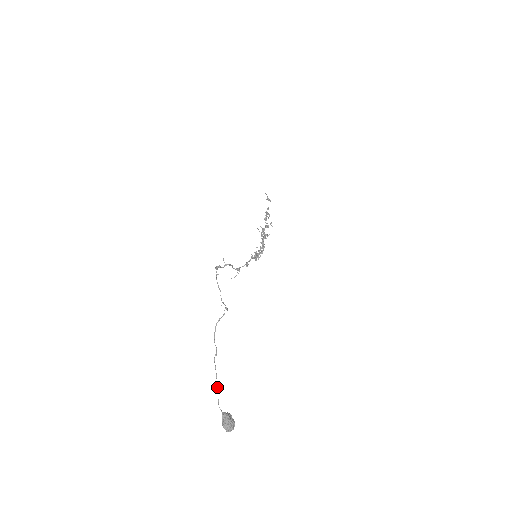
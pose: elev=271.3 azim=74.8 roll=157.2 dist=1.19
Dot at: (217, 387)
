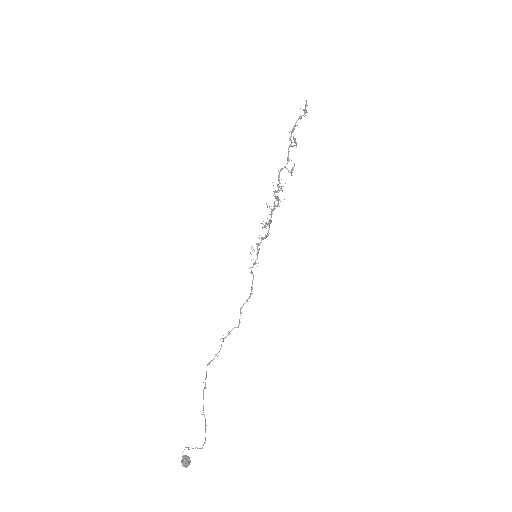
Dot at: occluded
